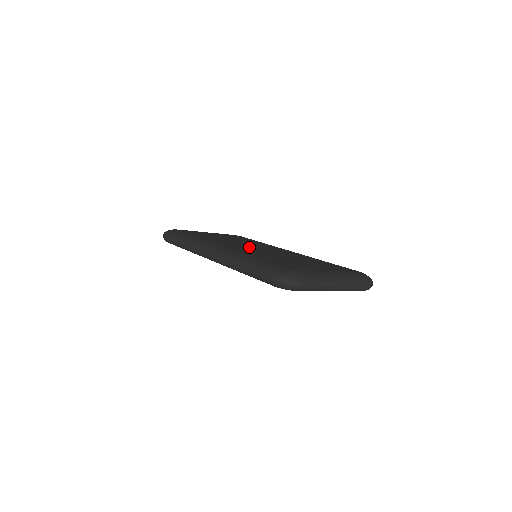
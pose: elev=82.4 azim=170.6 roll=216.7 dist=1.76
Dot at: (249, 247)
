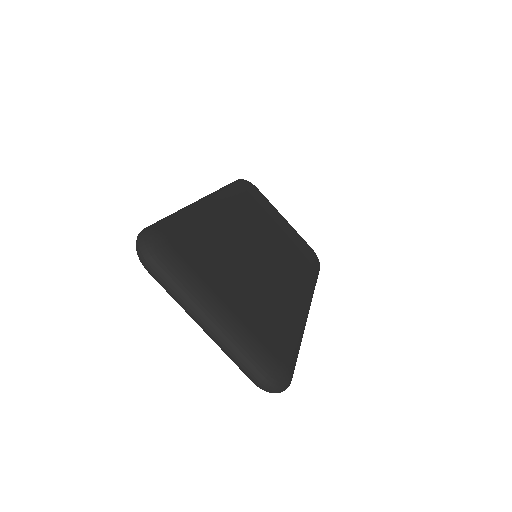
Dot at: (256, 239)
